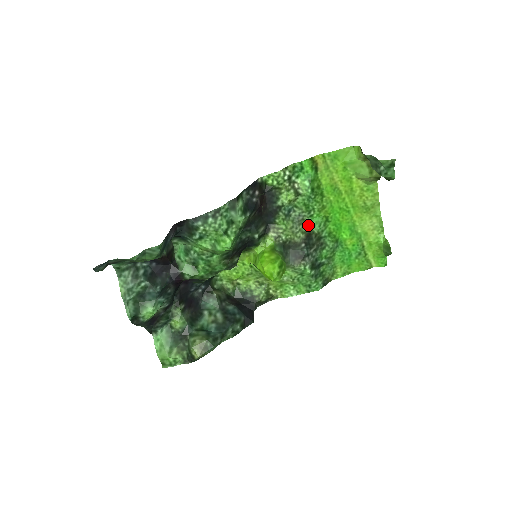
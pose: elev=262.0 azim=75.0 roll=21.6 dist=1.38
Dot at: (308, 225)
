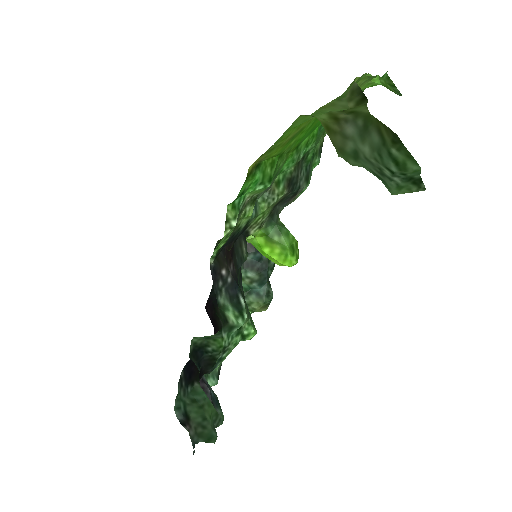
Dot at: (280, 176)
